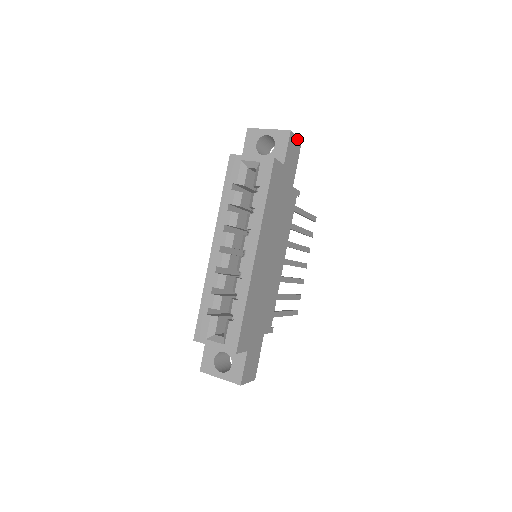
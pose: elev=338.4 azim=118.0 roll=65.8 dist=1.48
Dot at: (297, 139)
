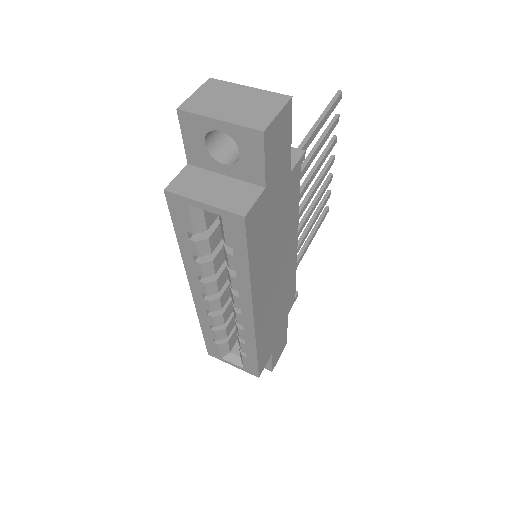
Dot at: (281, 113)
